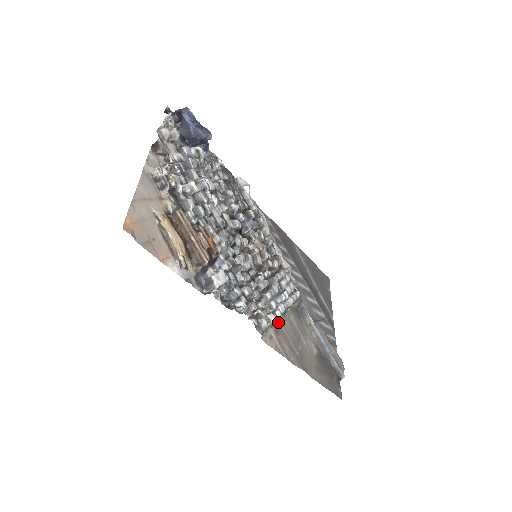
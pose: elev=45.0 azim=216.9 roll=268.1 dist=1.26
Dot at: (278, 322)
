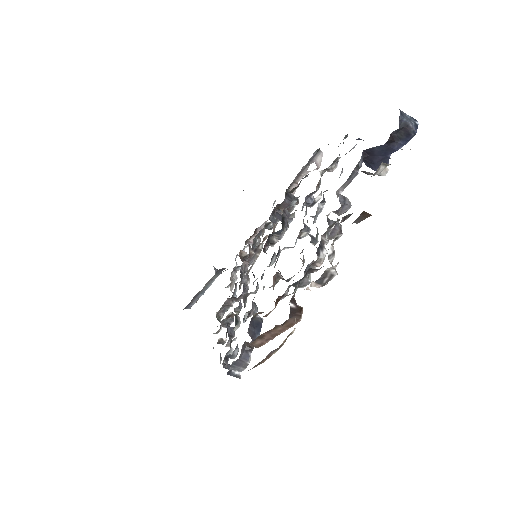
Dot at: occluded
